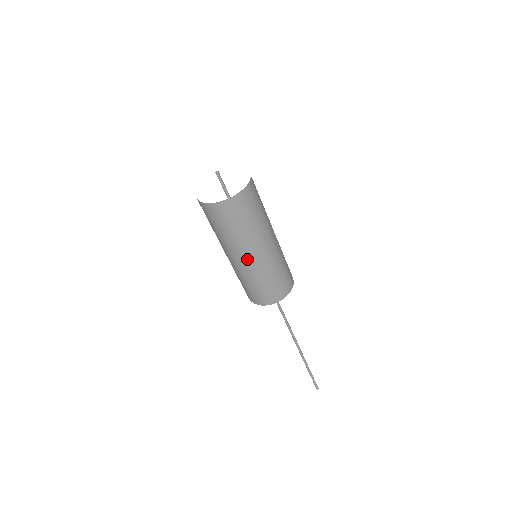
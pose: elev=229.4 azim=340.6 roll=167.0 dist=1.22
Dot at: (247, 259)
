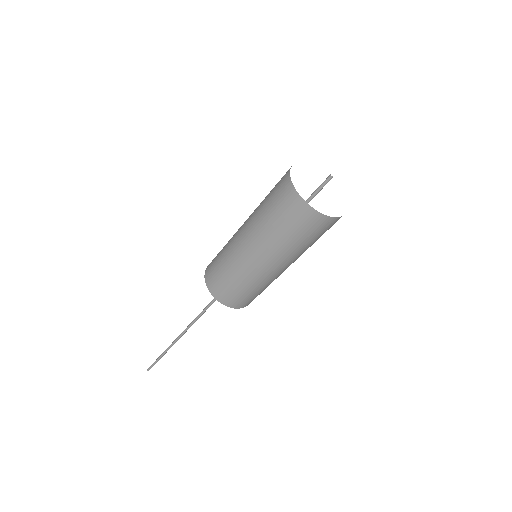
Dot at: (275, 268)
